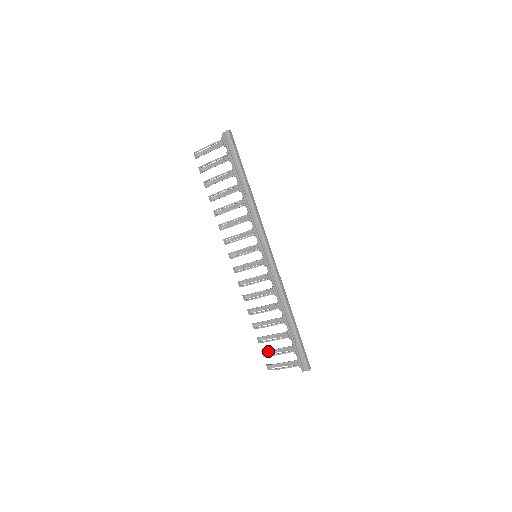
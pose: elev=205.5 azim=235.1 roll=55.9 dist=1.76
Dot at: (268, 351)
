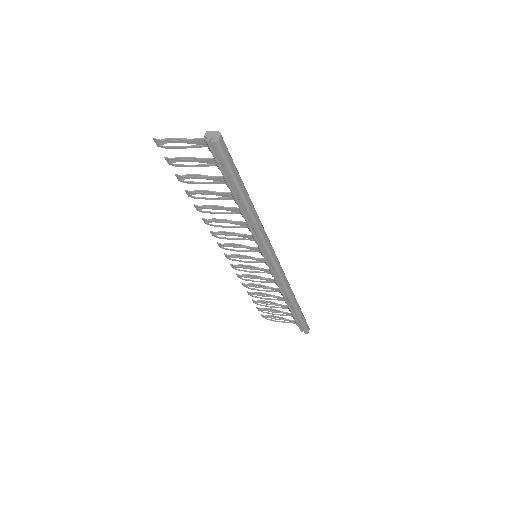
Dot at: occluded
